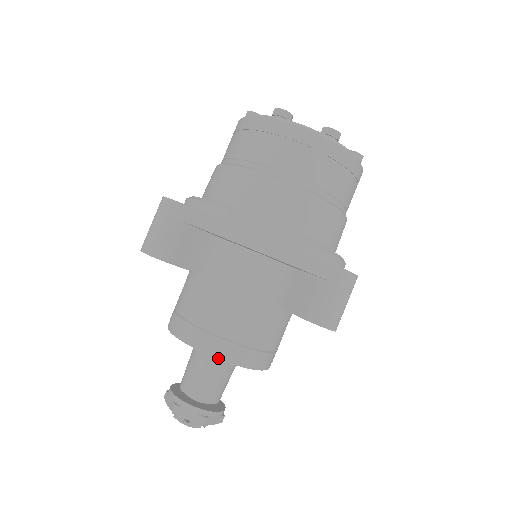
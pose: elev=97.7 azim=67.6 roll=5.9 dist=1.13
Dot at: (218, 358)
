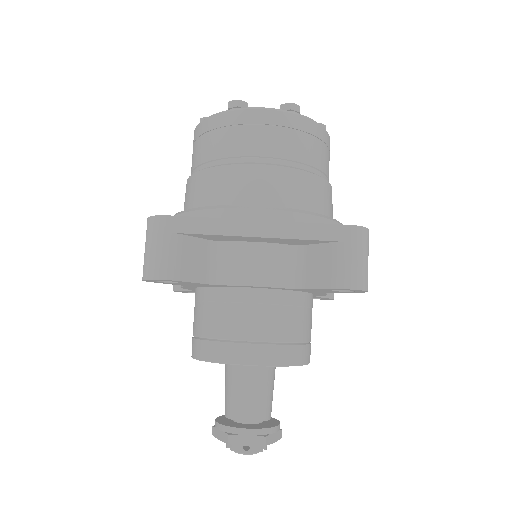
Dot at: (258, 365)
